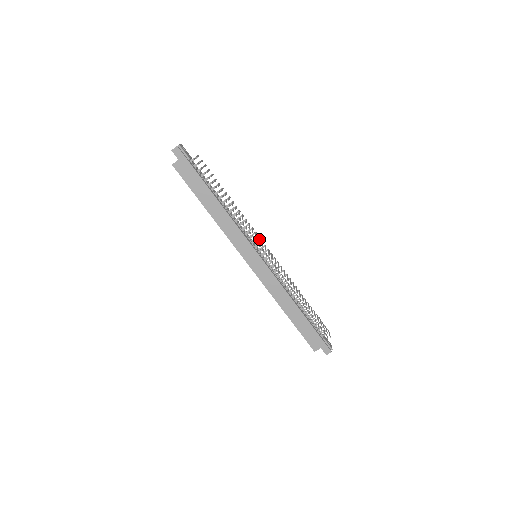
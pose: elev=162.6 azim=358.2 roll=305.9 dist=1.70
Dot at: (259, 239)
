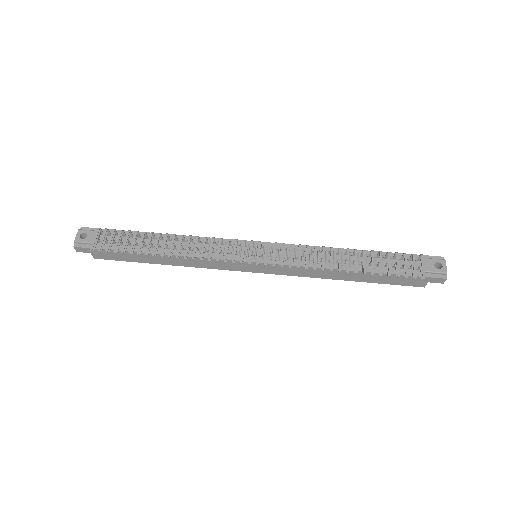
Dot at: (234, 252)
